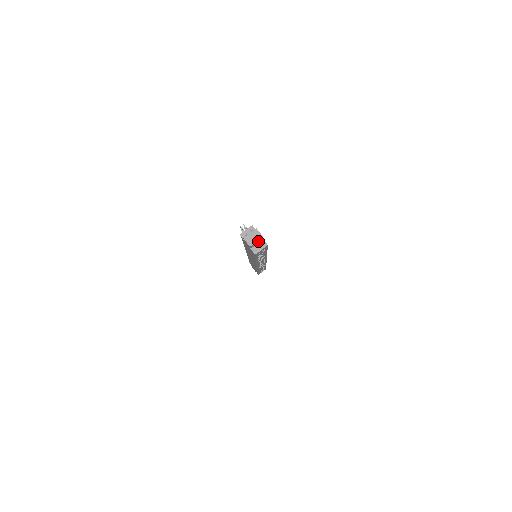
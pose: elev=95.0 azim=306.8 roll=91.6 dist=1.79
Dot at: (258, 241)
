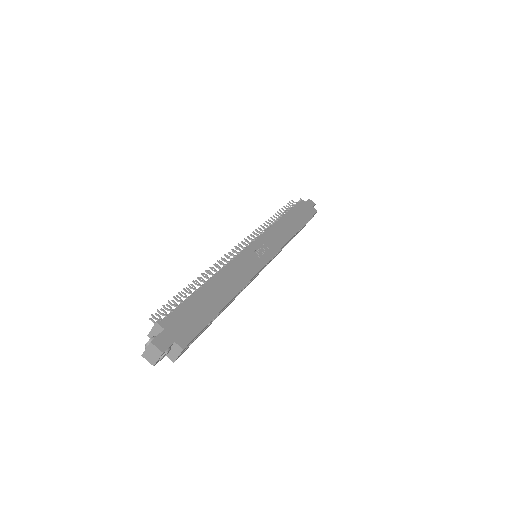
Dot at: (161, 357)
